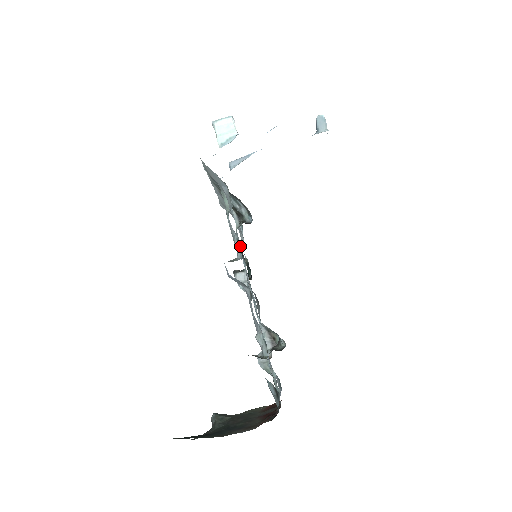
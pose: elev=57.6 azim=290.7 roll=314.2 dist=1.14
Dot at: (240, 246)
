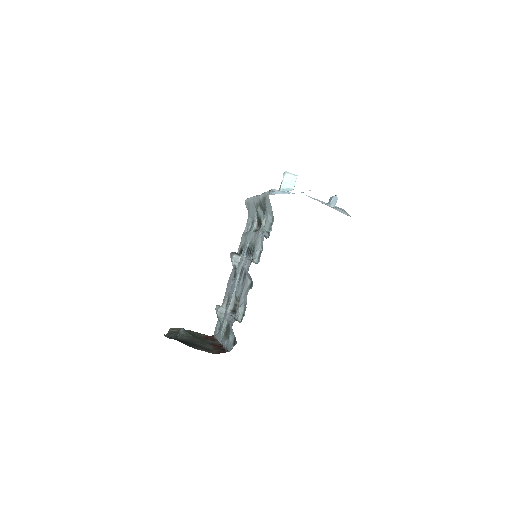
Dot at: (249, 242)
